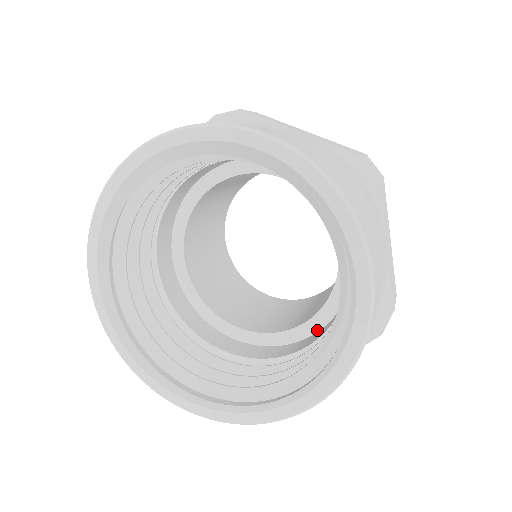
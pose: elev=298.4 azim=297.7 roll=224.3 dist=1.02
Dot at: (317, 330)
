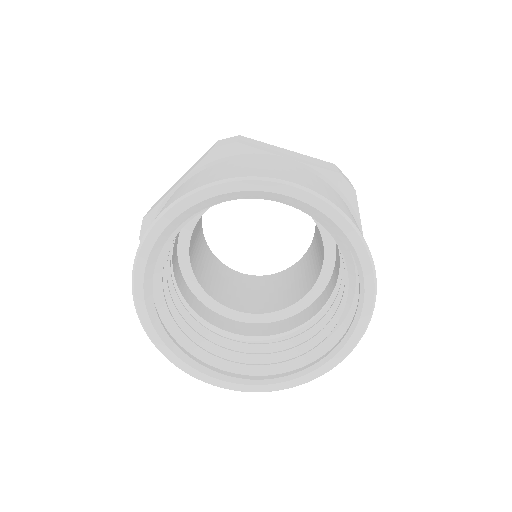
Dot at: (310, 304)
